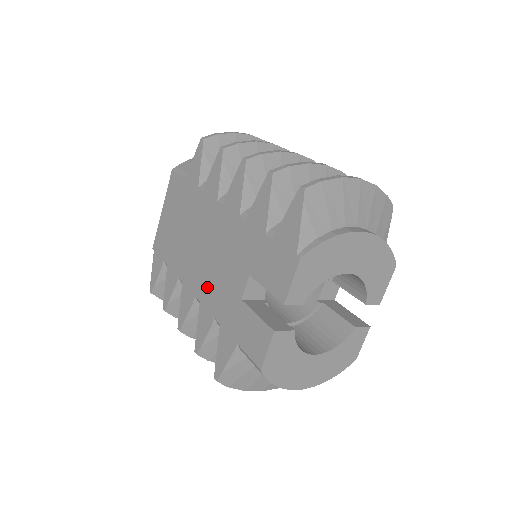
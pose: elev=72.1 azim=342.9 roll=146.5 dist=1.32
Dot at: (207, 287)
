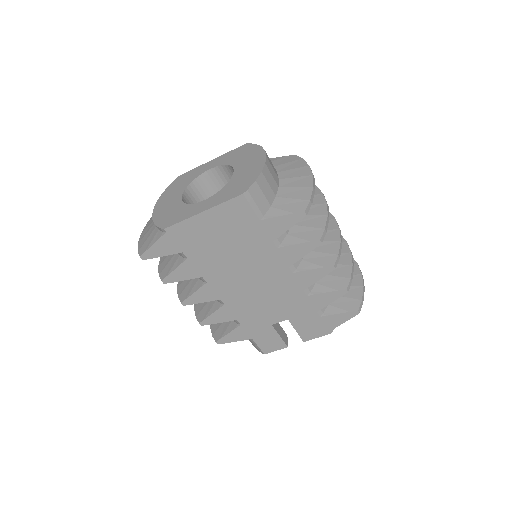
Dot at: (240, 303)
